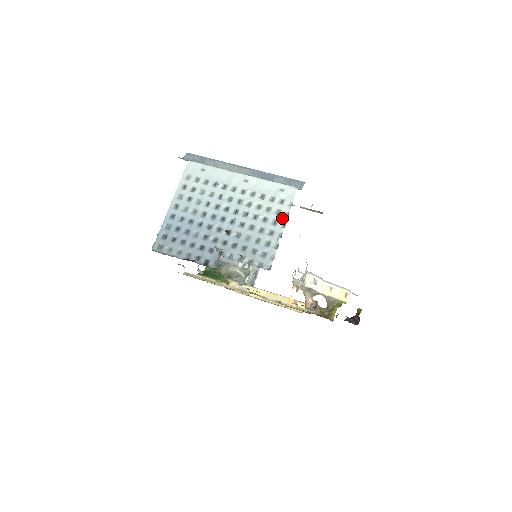
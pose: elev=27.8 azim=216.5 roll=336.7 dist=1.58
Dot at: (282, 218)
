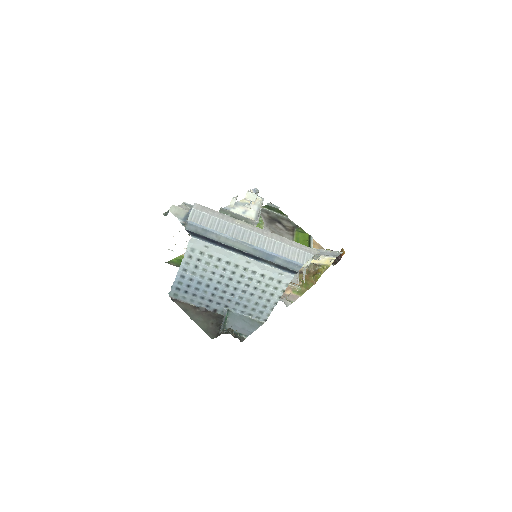
Dot at: (278, 294)
